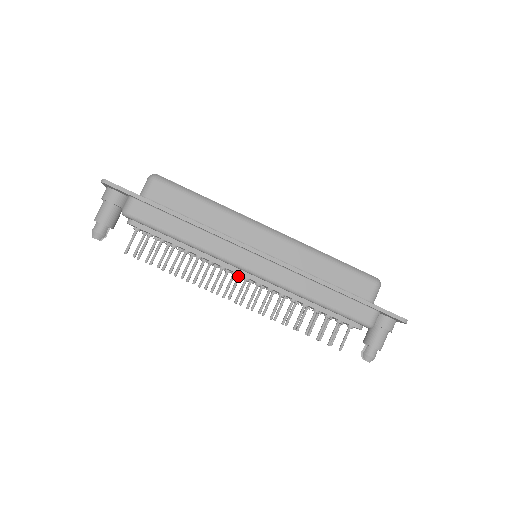
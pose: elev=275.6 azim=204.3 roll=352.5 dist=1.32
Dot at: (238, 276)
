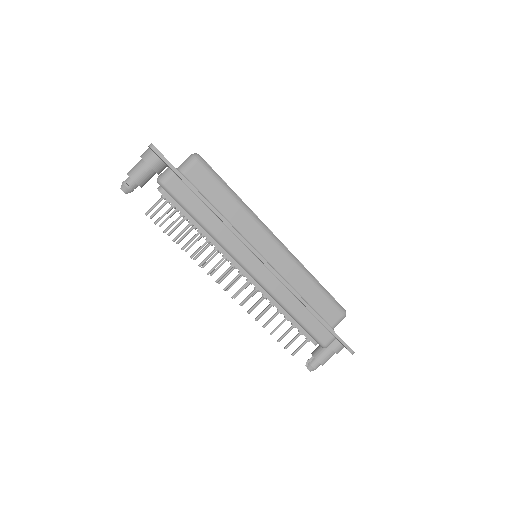
Dot at: occluded
